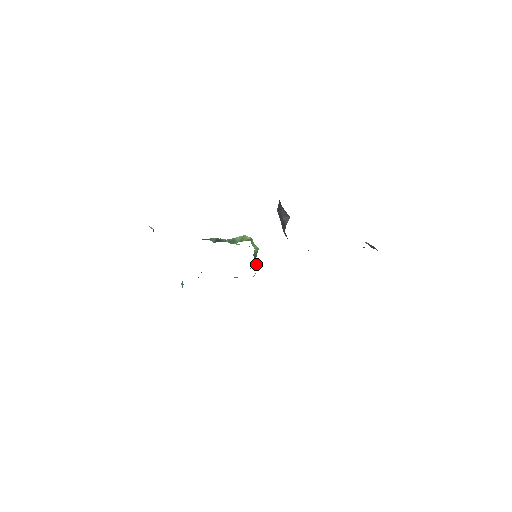
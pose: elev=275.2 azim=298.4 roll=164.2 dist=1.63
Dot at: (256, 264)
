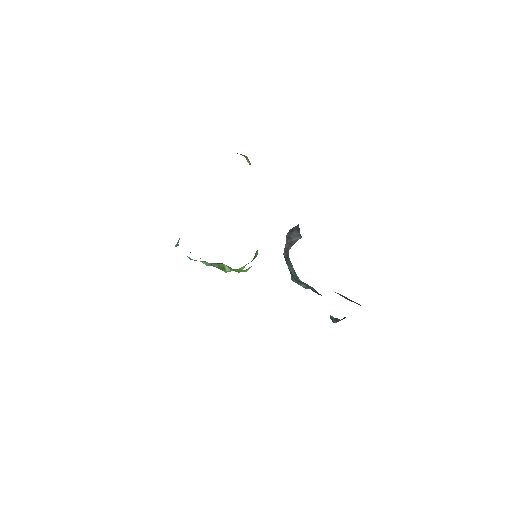
Dot at: occluded
